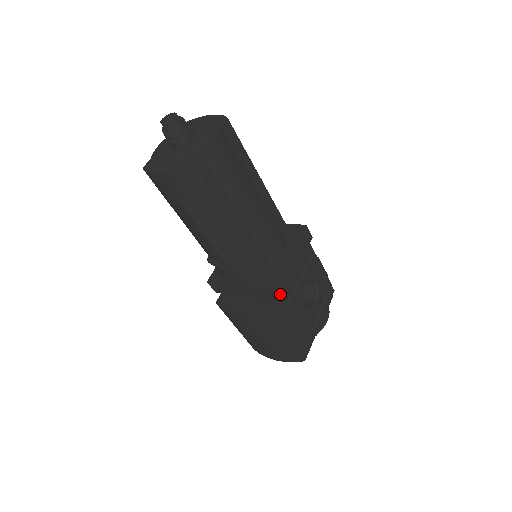
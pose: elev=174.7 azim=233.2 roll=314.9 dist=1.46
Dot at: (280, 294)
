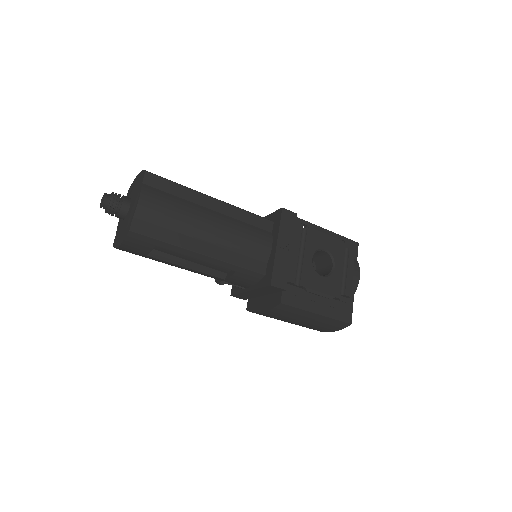
Dot at: (281, 284)
